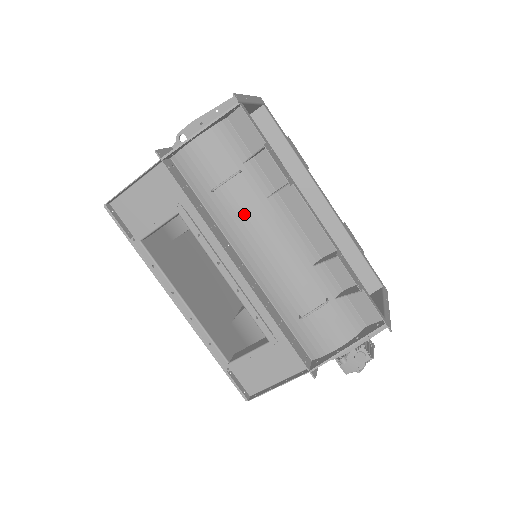
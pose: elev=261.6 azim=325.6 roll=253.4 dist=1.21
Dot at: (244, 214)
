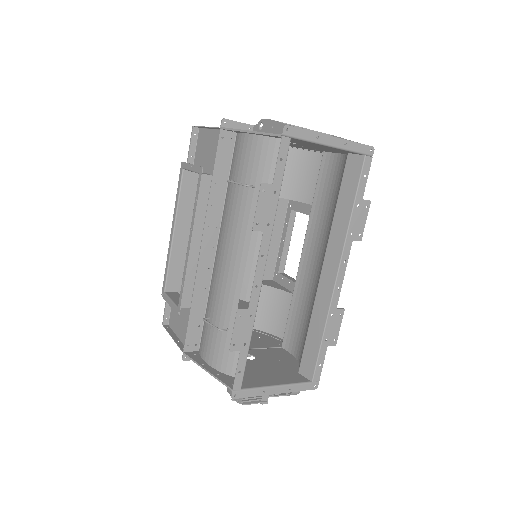
Dot at: (234, 217)
